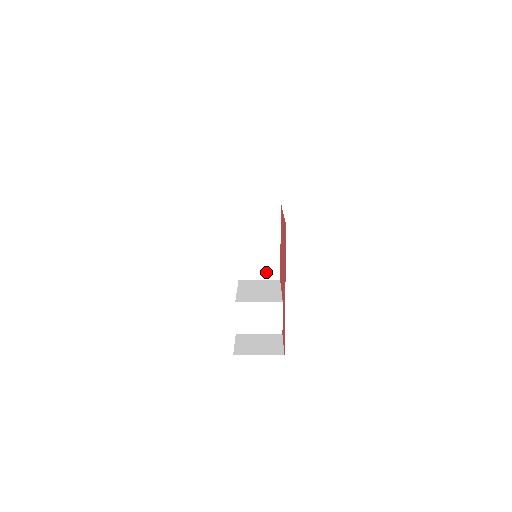
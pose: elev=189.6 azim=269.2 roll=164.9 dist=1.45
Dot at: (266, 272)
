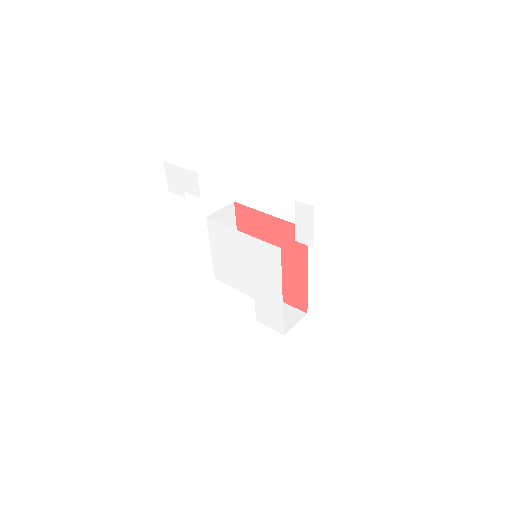
Dot at: occluded
